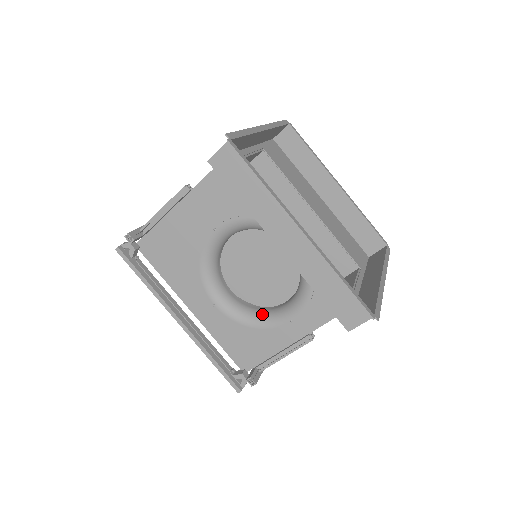
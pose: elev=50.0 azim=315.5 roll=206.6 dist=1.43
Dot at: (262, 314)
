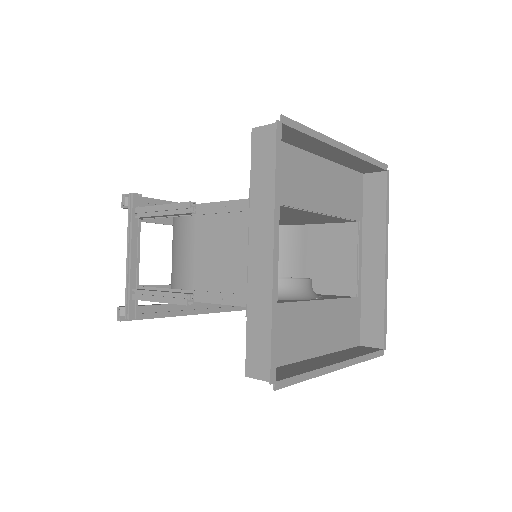
Dot at: occluded
